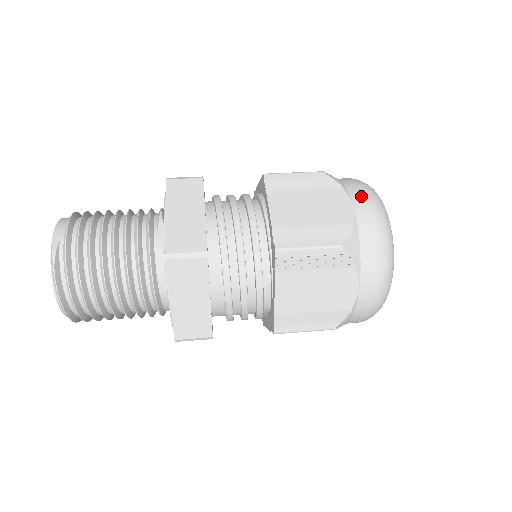
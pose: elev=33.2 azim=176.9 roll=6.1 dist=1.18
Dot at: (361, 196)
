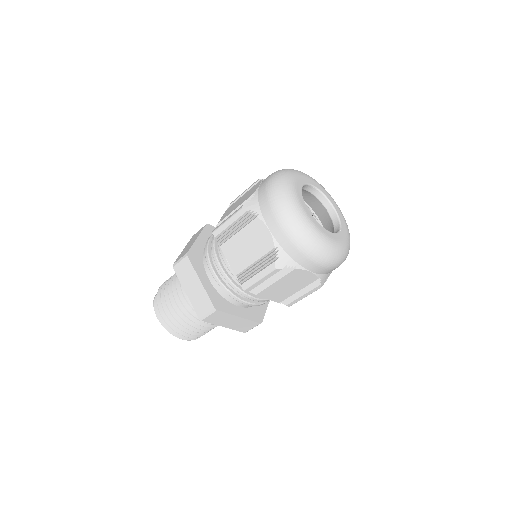
Dot at: occluded
